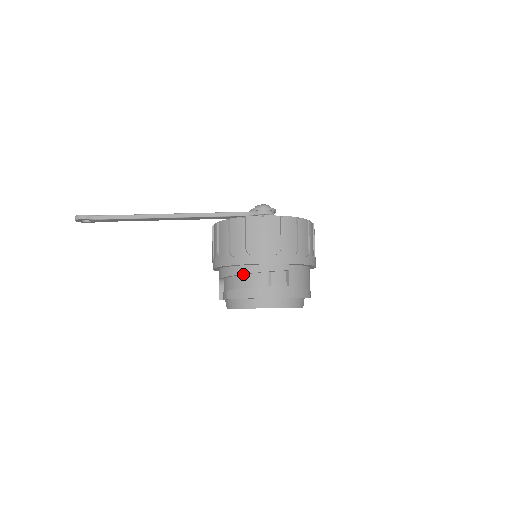
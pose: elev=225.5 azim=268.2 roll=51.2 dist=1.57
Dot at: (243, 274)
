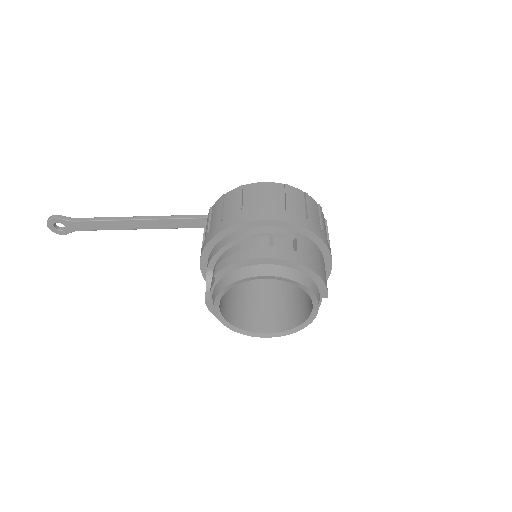
Dot at: (237, 242)
